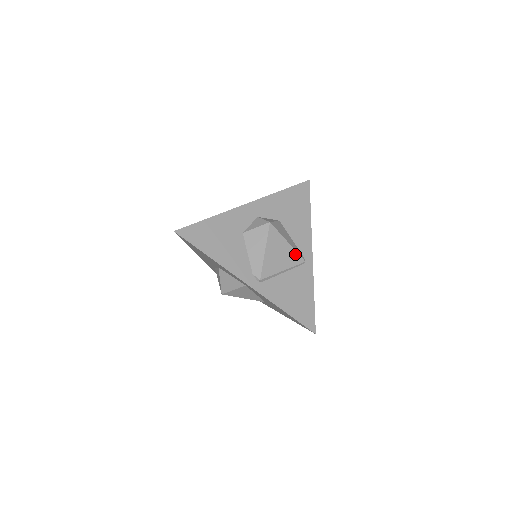
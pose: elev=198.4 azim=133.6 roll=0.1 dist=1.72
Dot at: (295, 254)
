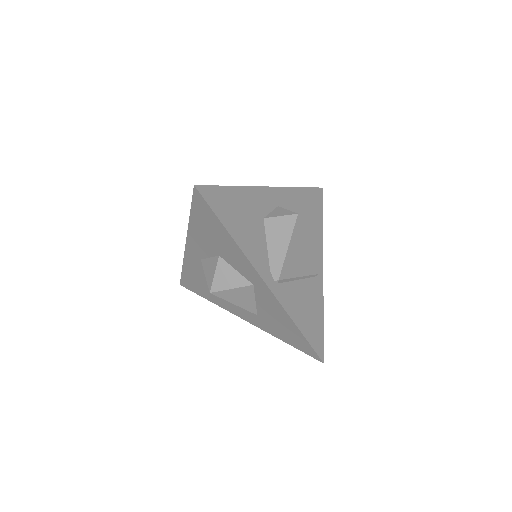
Dot at: (312, 261)
